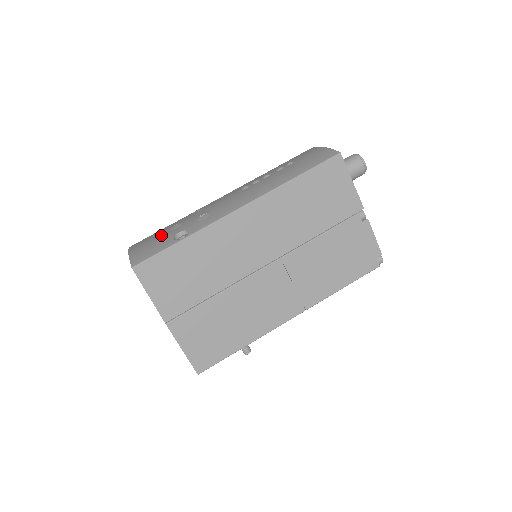
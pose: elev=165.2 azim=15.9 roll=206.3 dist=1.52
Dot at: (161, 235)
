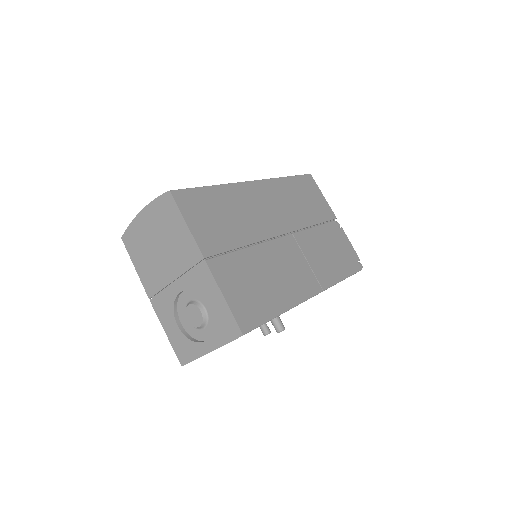
Dot at: occluded
